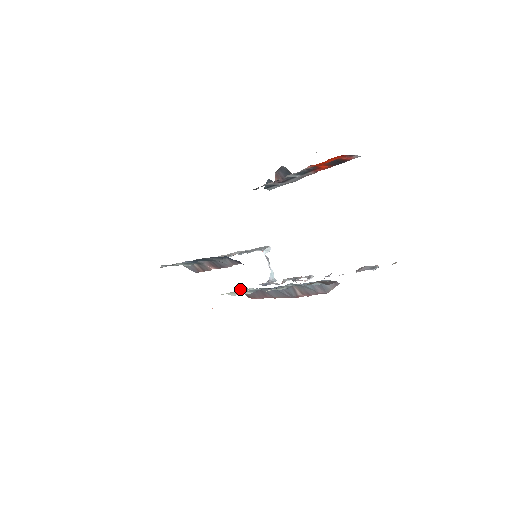
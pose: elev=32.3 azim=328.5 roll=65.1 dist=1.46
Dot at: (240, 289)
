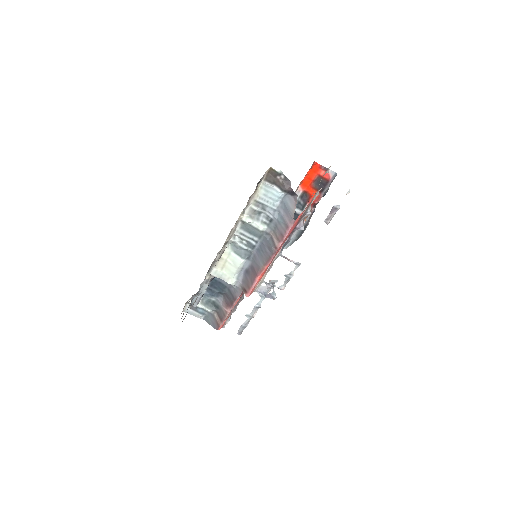
Dot at: (230, 248)
